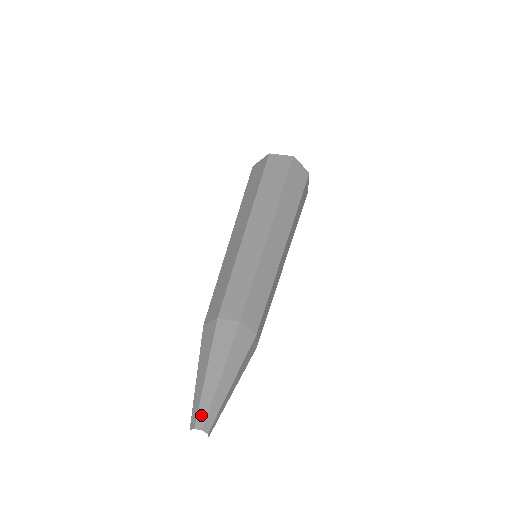
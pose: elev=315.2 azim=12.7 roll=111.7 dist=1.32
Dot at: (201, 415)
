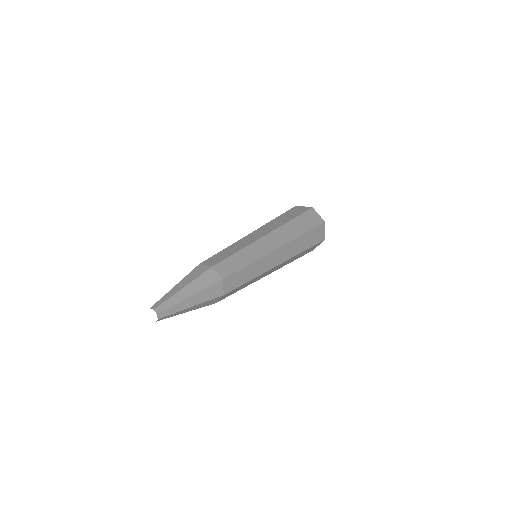
Dot at: (163, 306)
